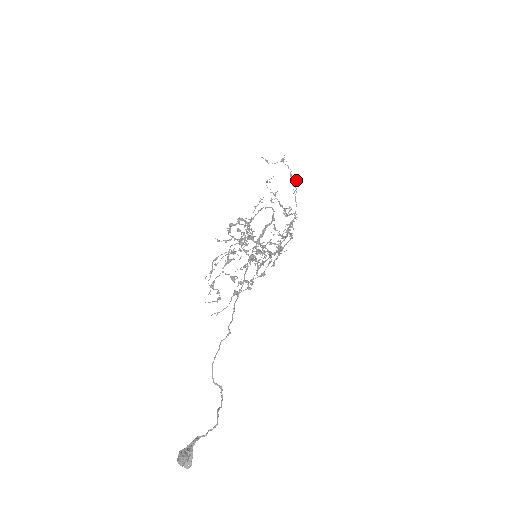
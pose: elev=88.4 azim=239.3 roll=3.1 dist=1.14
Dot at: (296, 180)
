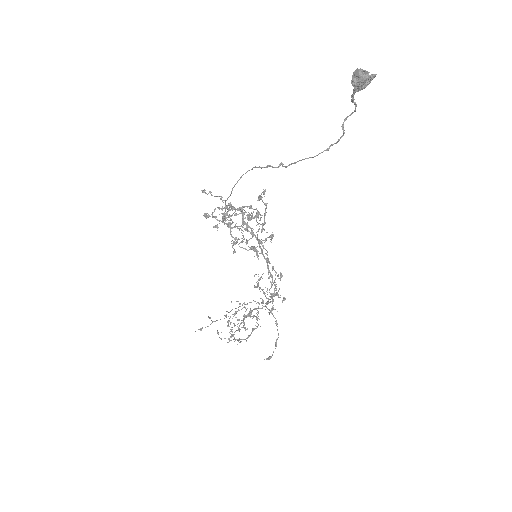
Dot at: (231, 302)
